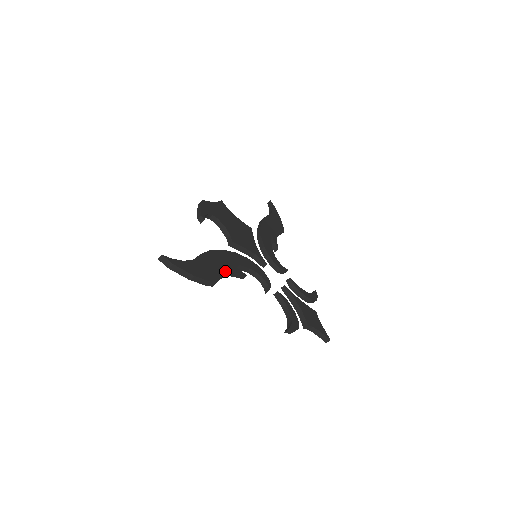
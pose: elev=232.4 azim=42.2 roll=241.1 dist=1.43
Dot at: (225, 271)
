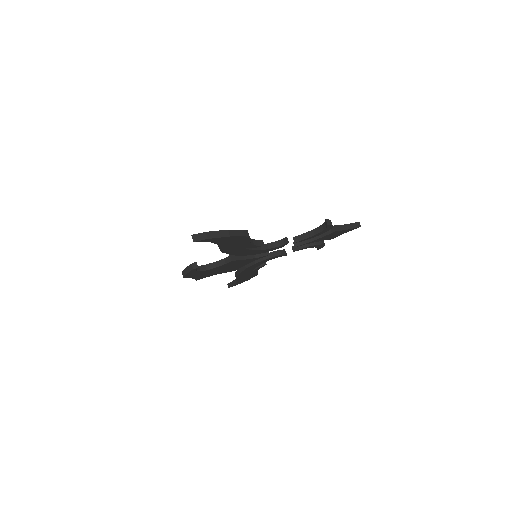
Dot at: occluded
